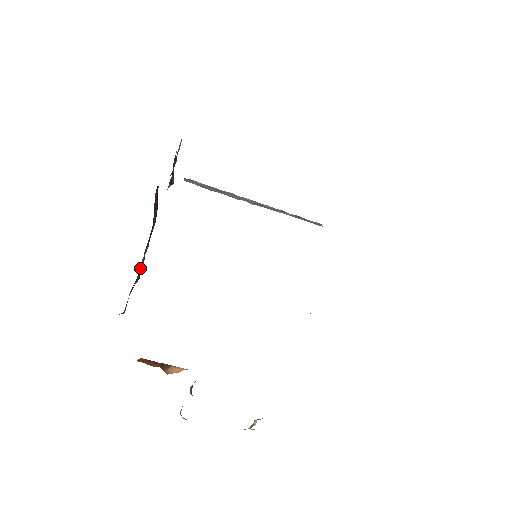
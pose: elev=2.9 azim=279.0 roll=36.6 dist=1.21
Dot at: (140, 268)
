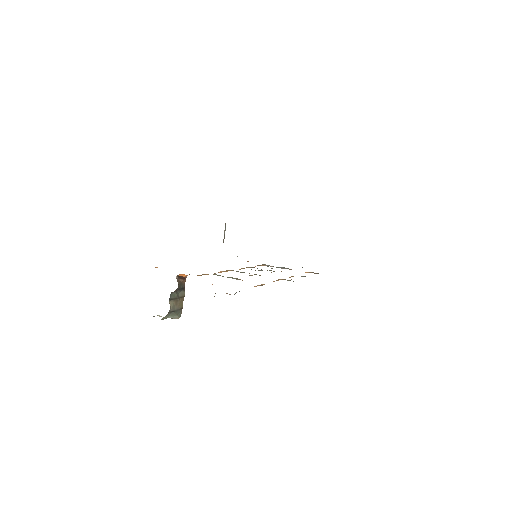
Dot at: occluded
